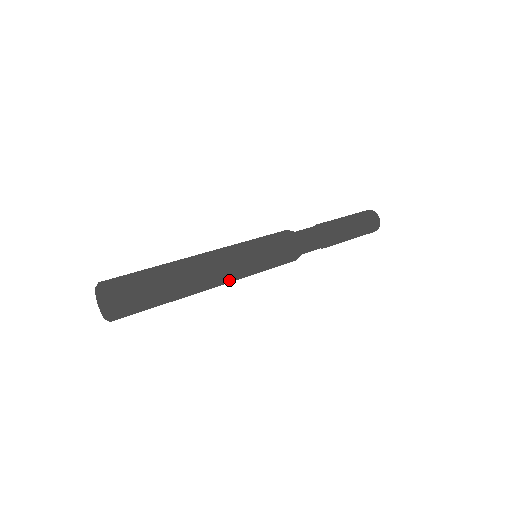
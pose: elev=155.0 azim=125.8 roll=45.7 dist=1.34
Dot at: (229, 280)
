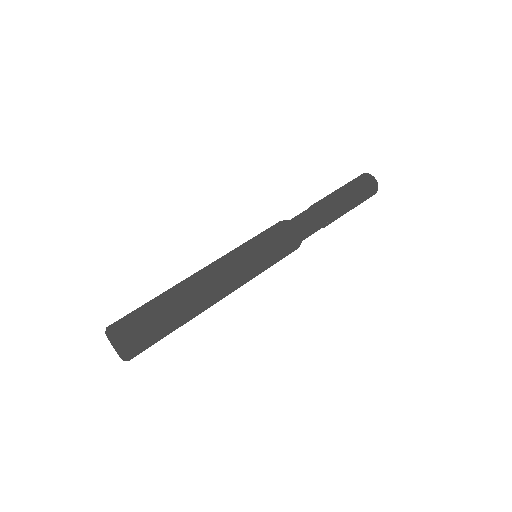
Dot at: (233, 290)
